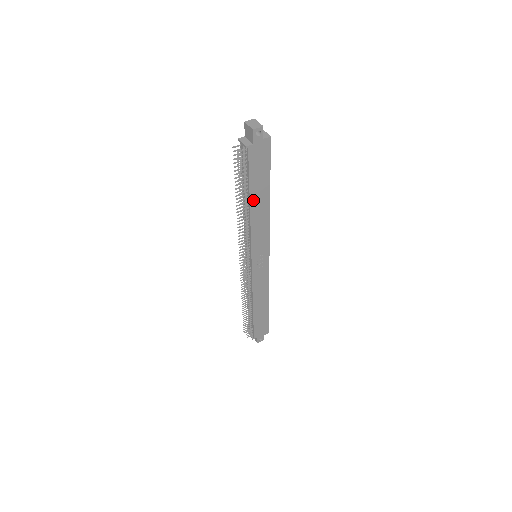
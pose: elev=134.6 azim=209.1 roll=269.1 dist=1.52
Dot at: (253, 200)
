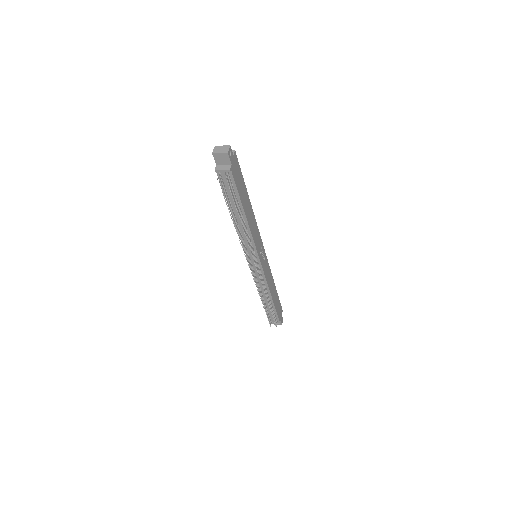
Dot at: (245, 210)
